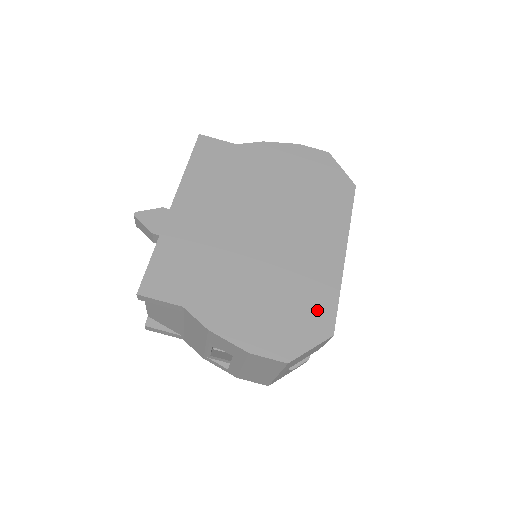
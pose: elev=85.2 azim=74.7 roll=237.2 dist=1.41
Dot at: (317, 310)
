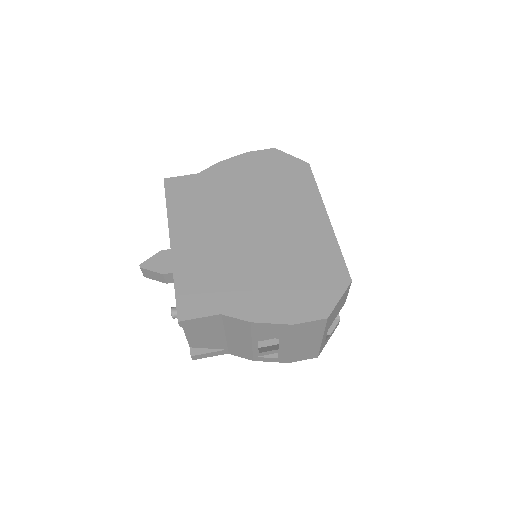
Dot at: (329, 268)
